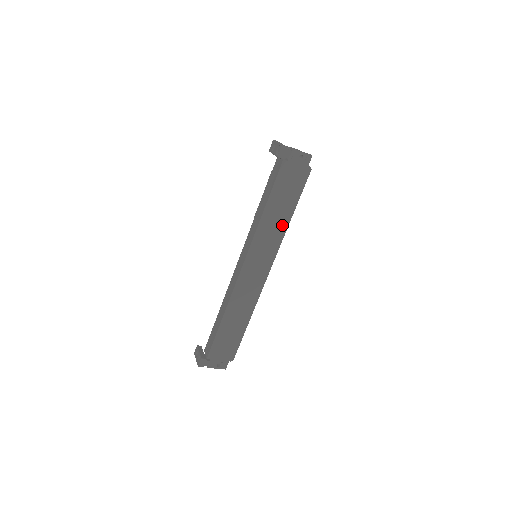
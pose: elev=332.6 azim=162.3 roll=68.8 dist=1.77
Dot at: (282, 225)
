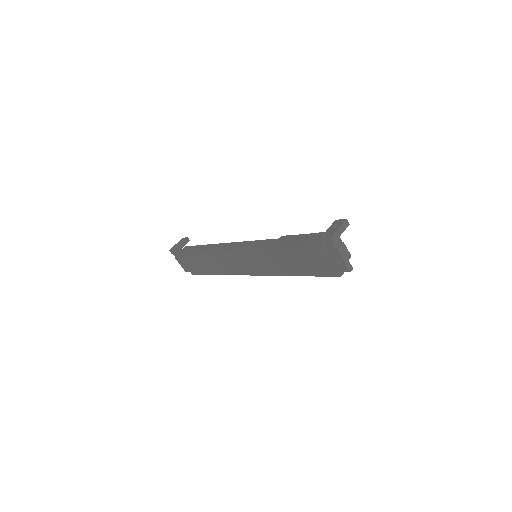
Dot at: (285, 270)
